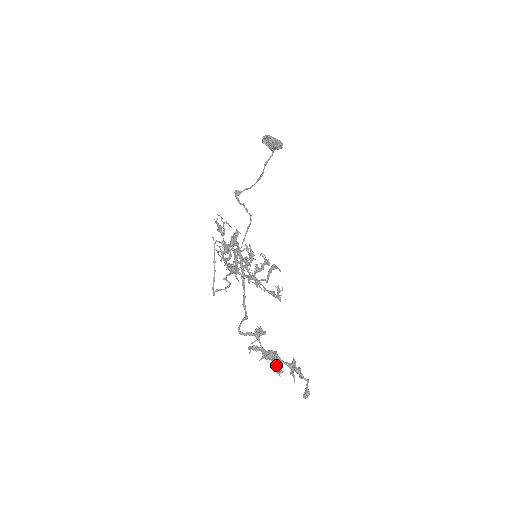
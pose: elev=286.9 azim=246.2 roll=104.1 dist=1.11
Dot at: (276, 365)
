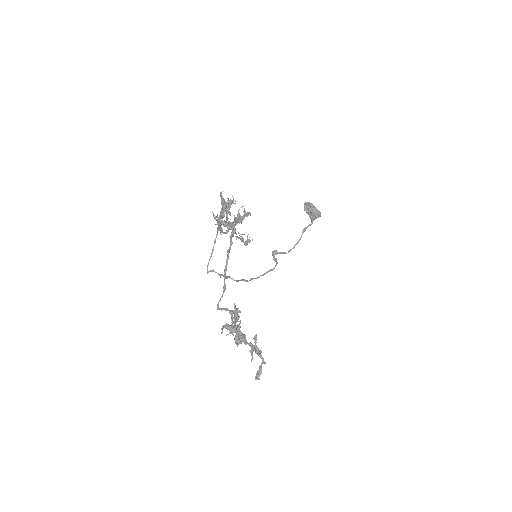
Dot at: (237, 336)
